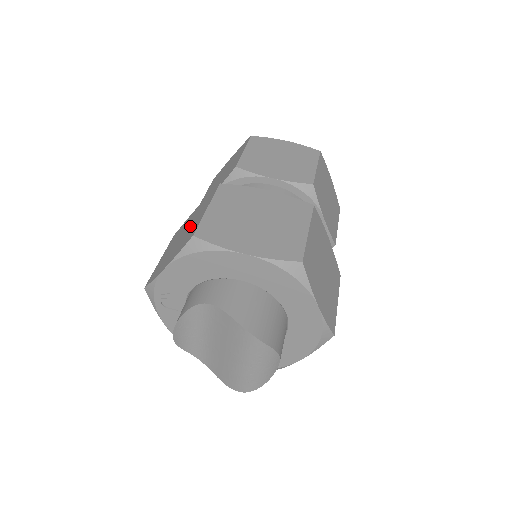
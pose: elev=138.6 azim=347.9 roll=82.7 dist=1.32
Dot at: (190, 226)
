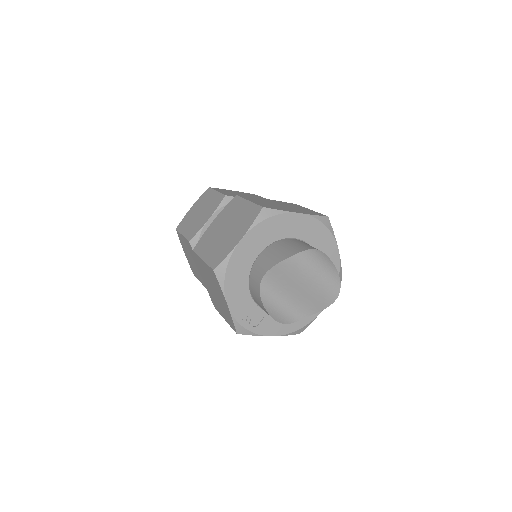
Dot at: (210, 280)
